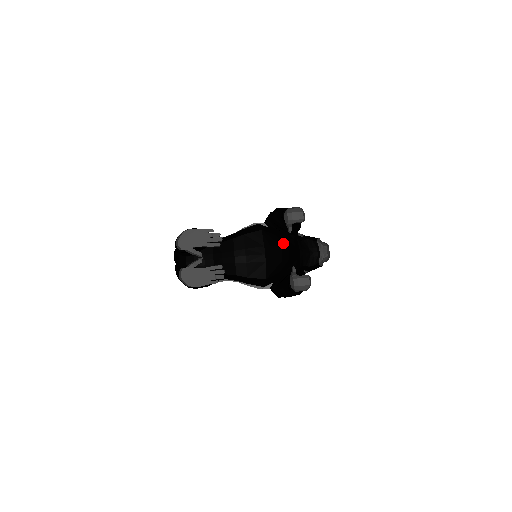
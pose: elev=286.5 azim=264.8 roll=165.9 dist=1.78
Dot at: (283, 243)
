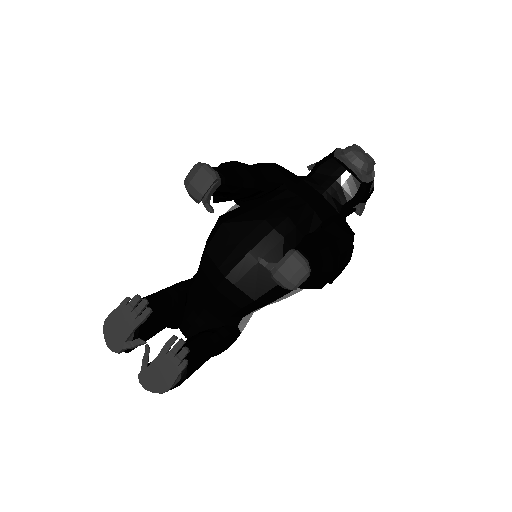
Dot at: (268, 212)
